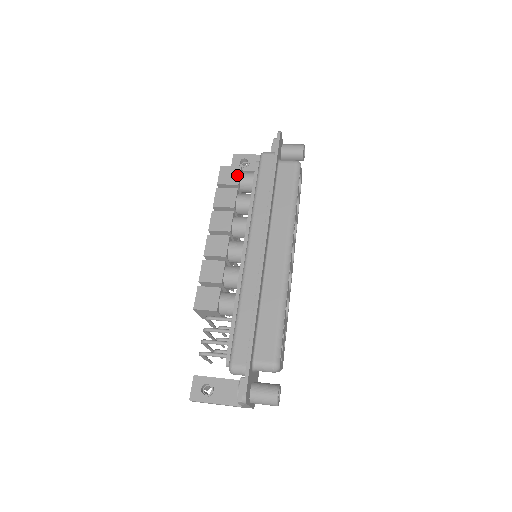
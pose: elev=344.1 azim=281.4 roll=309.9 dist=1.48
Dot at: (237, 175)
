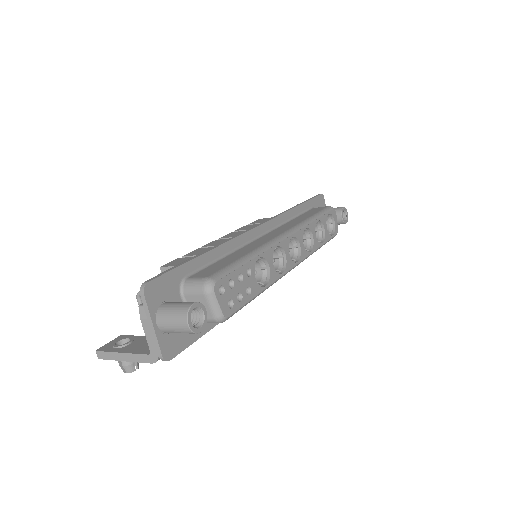
Dot at: occluded
